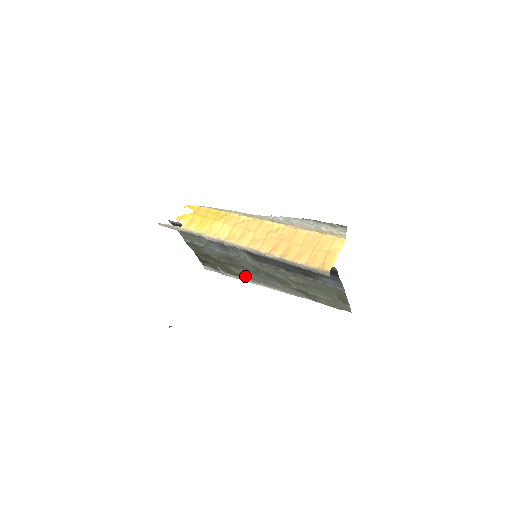
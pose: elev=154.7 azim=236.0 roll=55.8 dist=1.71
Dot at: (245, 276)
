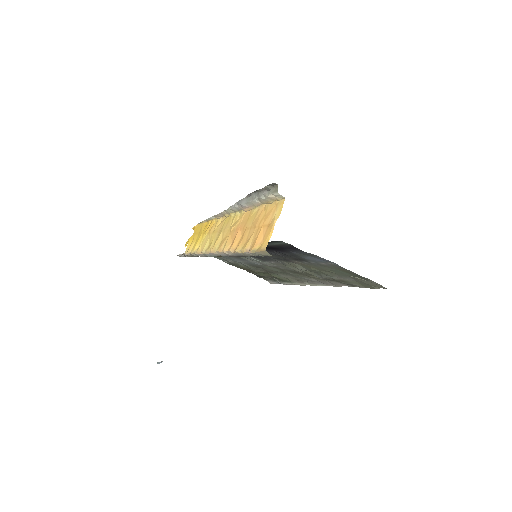
Dot at: (289, 280)
